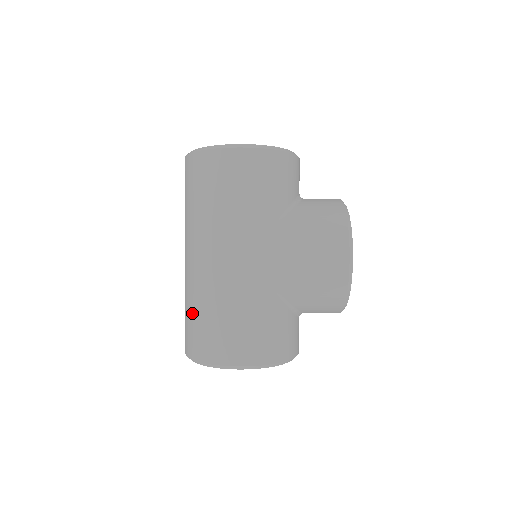
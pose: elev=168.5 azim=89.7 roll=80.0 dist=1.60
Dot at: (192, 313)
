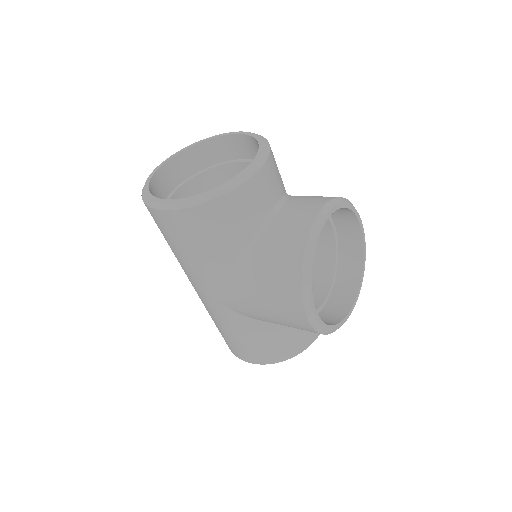
Dot at: occluded
